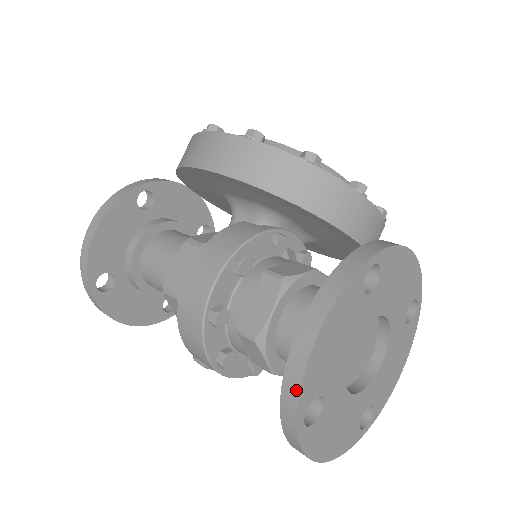
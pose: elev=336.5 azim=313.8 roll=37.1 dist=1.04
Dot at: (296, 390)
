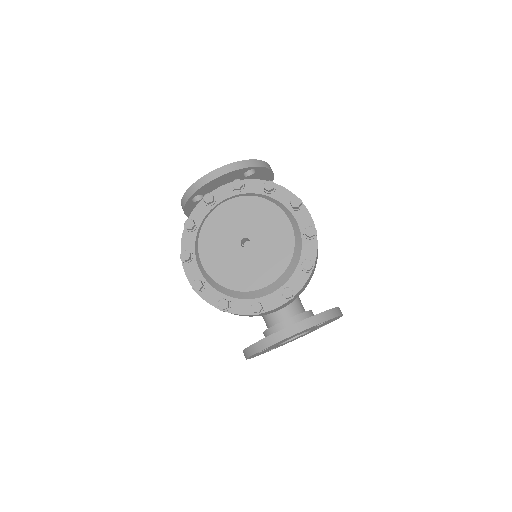
Dot at: occluded
